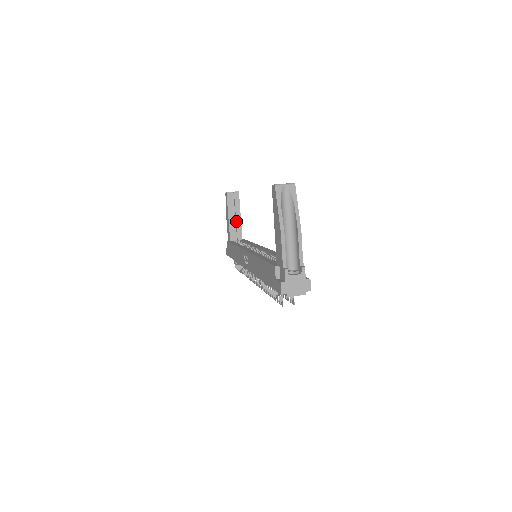
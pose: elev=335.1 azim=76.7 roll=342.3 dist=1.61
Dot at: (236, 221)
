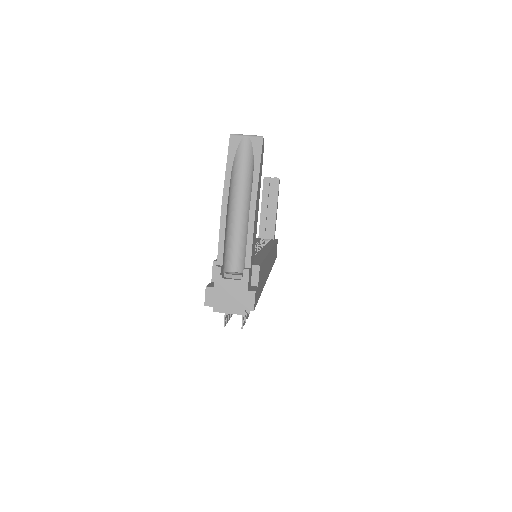
Dot at: (270, 215)
